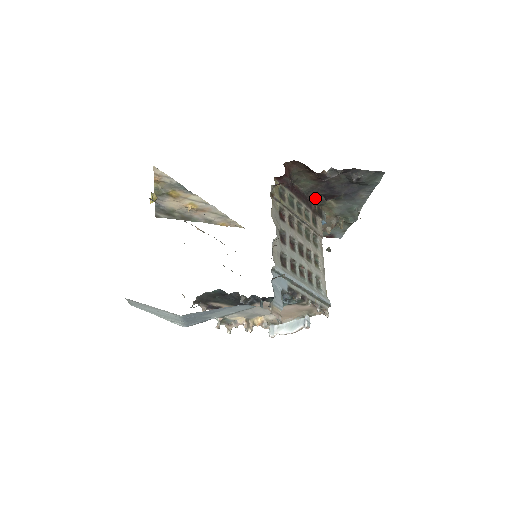
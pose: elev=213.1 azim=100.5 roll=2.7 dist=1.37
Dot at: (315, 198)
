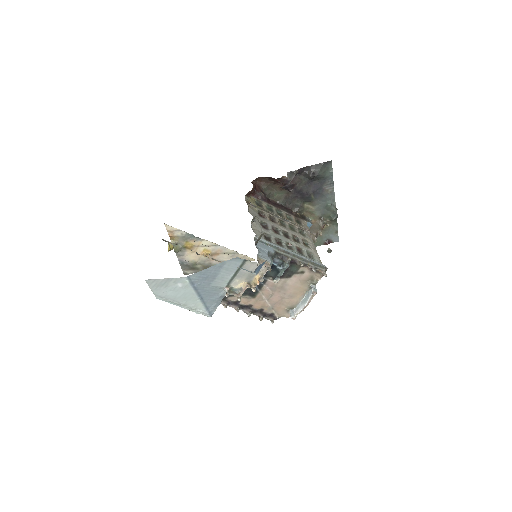
Dot at: (293, 207)
